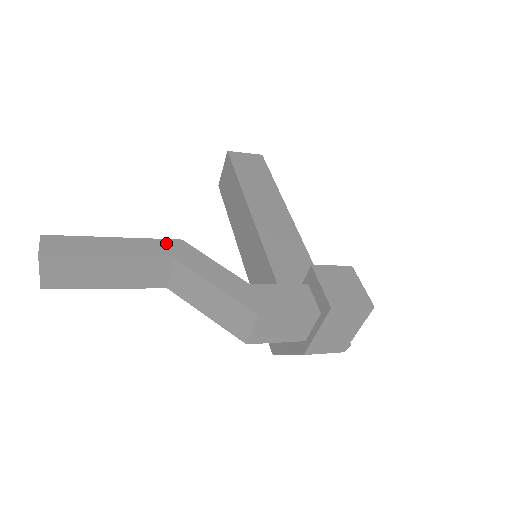
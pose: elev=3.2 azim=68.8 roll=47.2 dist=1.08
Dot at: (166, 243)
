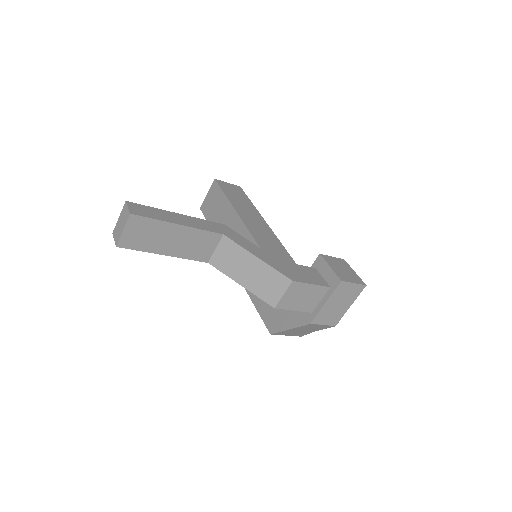
Dot at: (215, 224)
